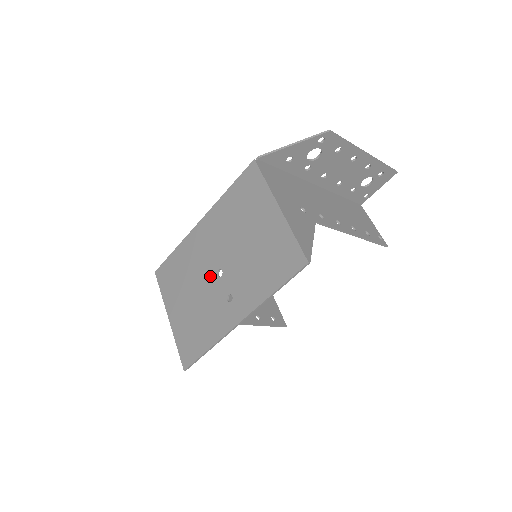
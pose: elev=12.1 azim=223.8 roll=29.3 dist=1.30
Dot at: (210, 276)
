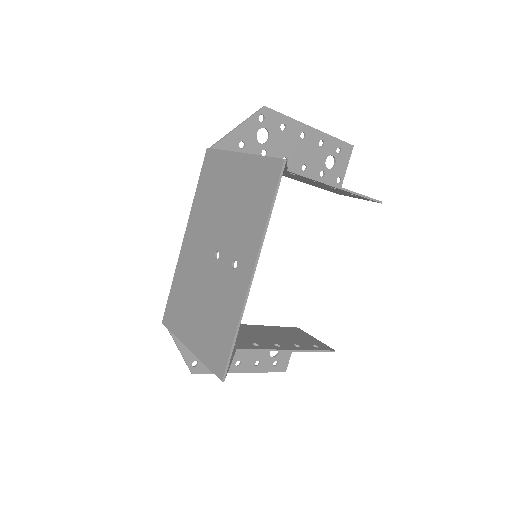
Dot at: (210, 268)
